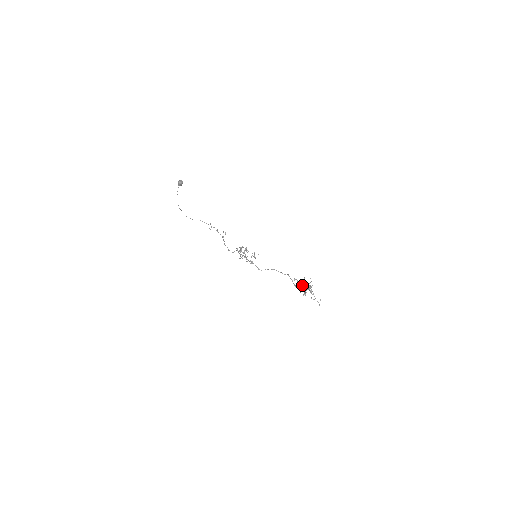
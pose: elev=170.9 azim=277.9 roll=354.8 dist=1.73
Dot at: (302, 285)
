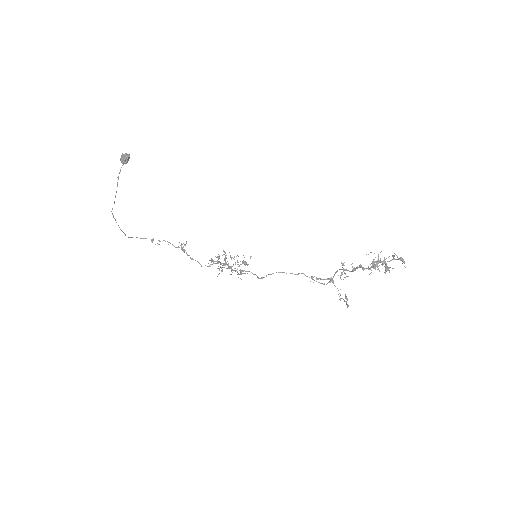
Dot at: (344, 273)
